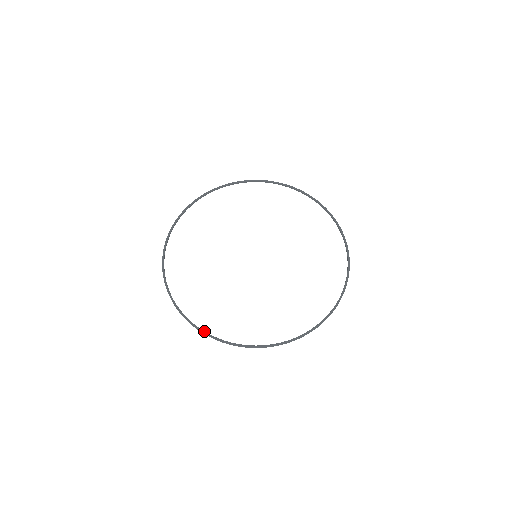
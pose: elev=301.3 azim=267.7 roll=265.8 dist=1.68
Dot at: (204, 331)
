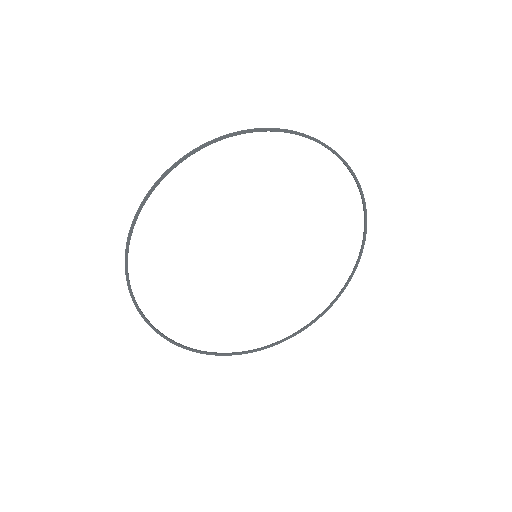
Dot at: (258, 350)
